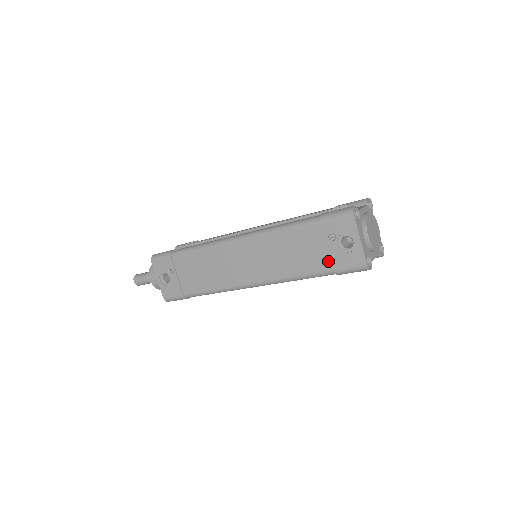
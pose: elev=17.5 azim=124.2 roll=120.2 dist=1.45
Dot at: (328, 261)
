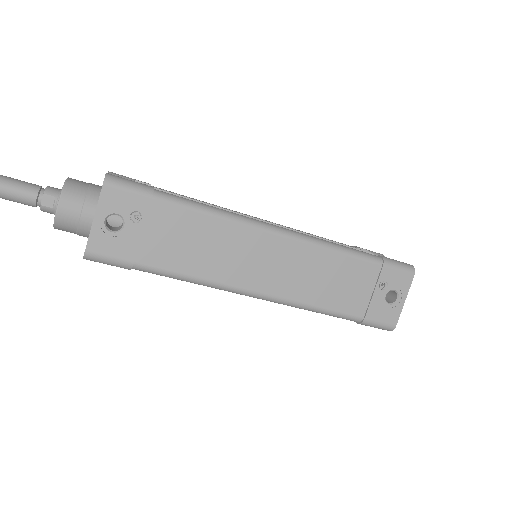
Dot at: (364, 307)
